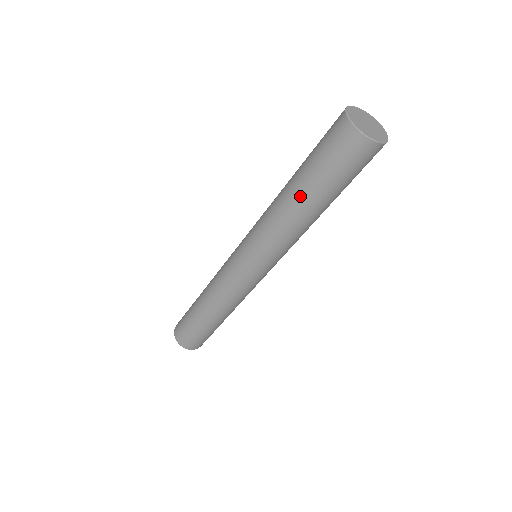
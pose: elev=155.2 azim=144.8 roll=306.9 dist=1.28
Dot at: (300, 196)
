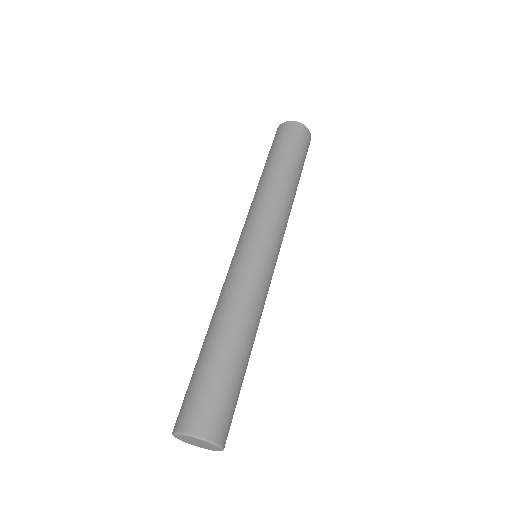
Dot at: (279, 167)
